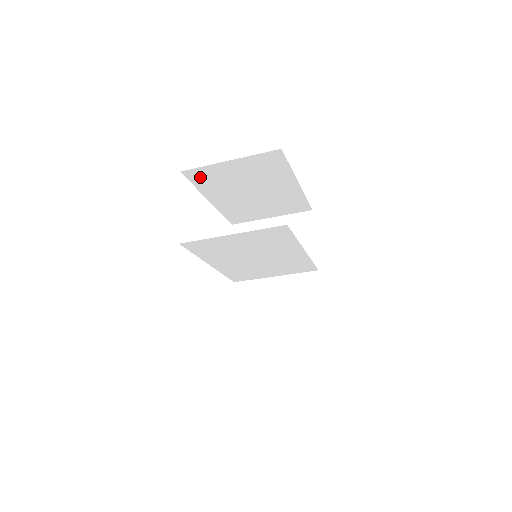
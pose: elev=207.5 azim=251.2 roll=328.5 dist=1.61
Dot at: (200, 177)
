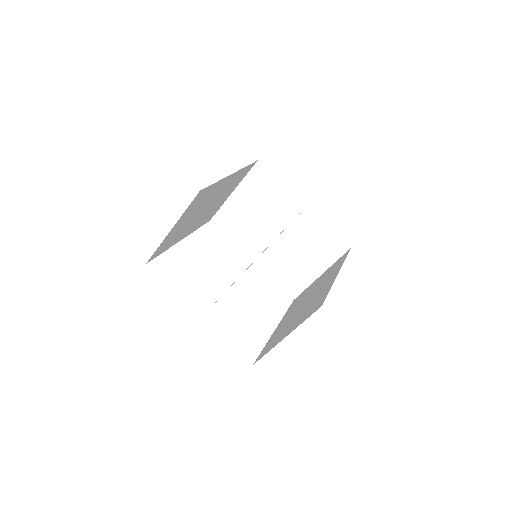
Dot at: (161, 249)
